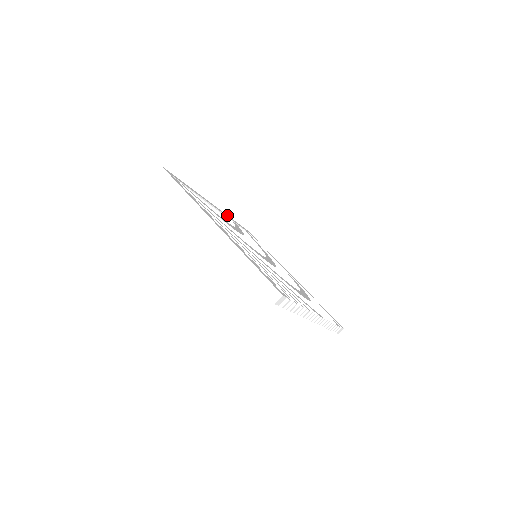
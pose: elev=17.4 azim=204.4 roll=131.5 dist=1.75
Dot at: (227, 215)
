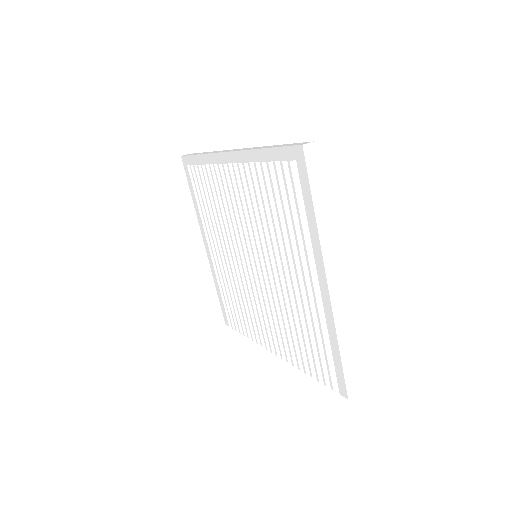
Dot at: occluded
